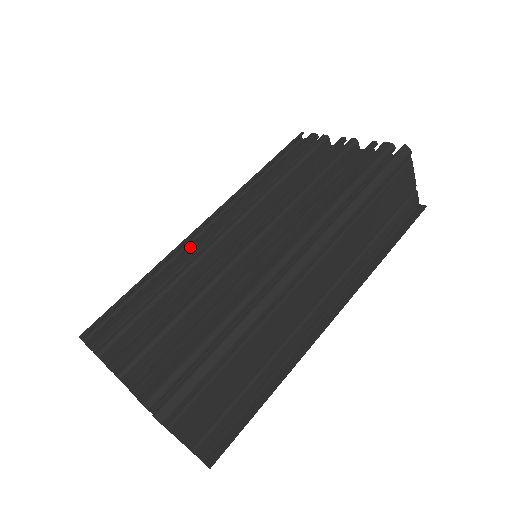
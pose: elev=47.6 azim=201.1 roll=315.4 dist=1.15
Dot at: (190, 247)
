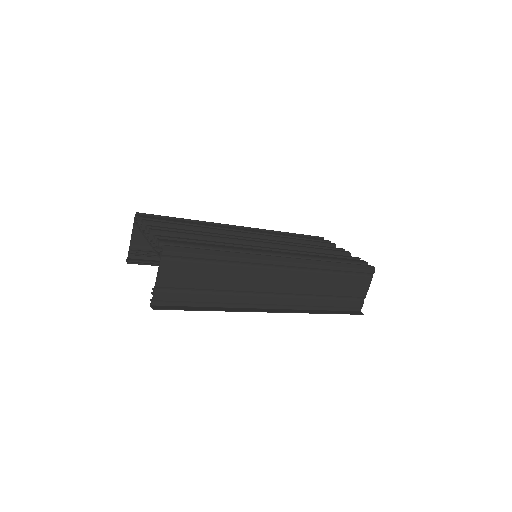
Dot at: (226, 227)
